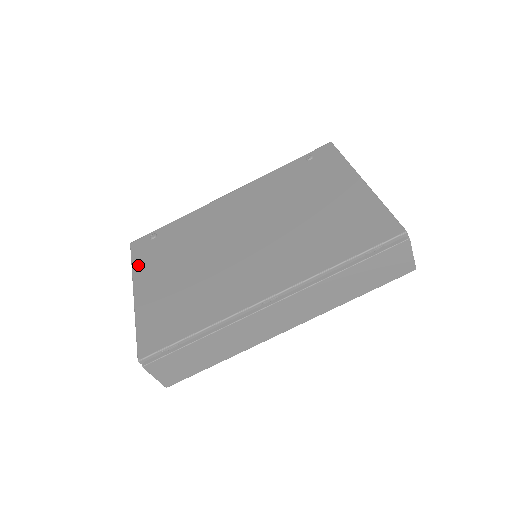
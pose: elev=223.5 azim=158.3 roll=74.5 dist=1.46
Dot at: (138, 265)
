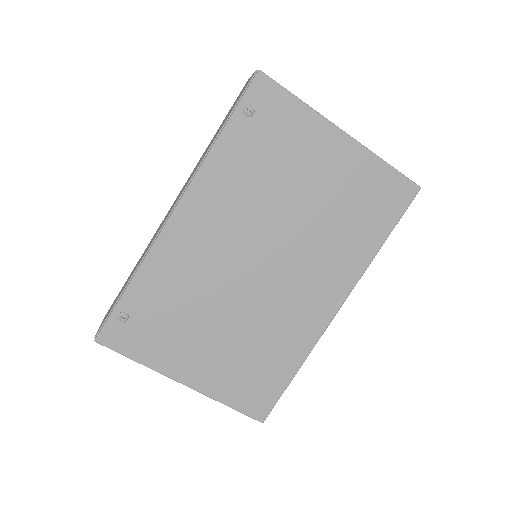
Dot at: (148, 358)
